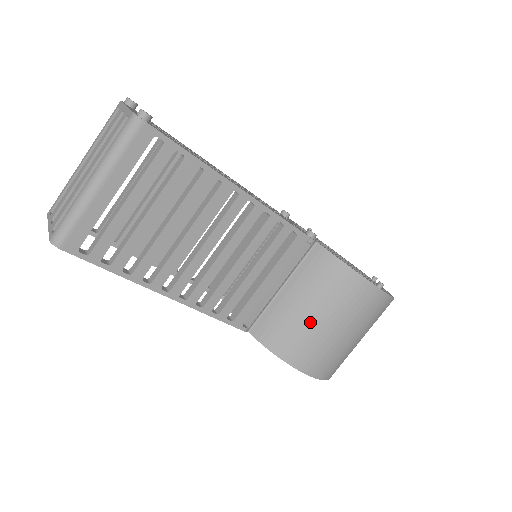
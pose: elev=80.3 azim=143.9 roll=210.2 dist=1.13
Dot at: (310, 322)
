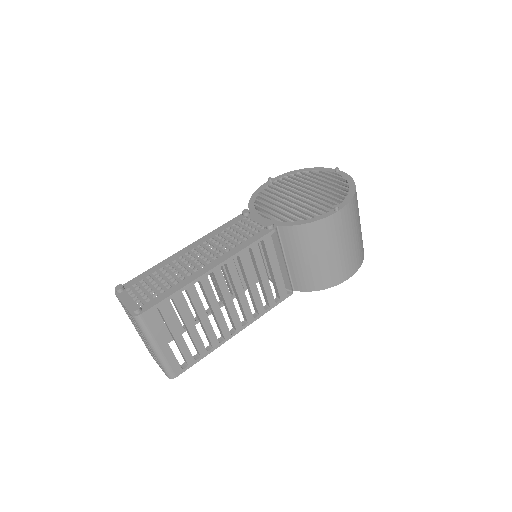
Dot at: (318, 263)
